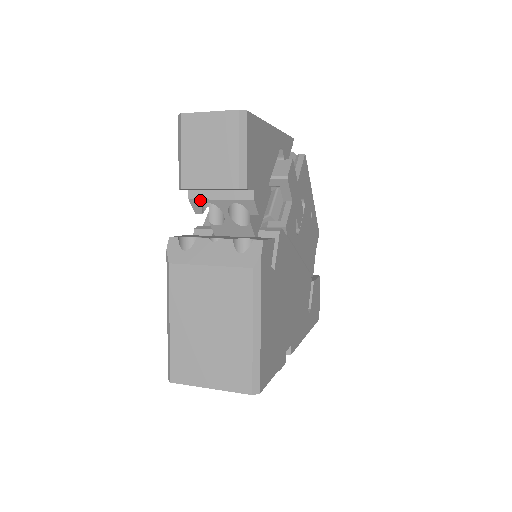
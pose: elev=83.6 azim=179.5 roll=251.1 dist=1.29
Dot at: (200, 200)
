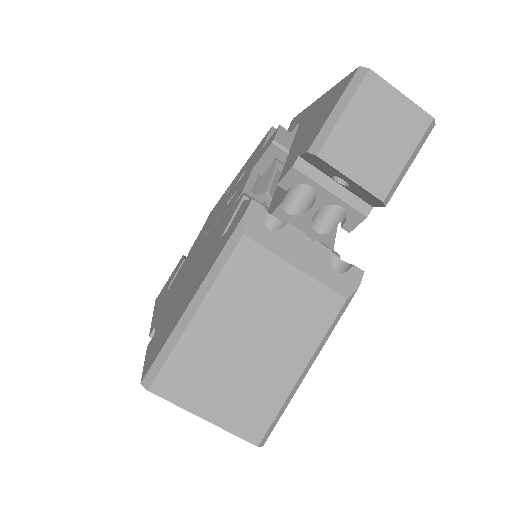
Dot at: (305, 176)
